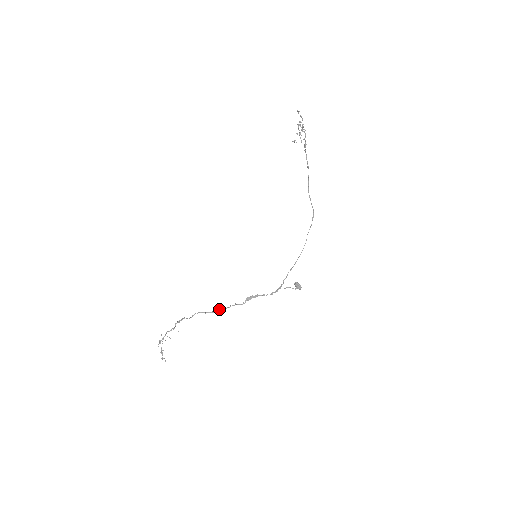
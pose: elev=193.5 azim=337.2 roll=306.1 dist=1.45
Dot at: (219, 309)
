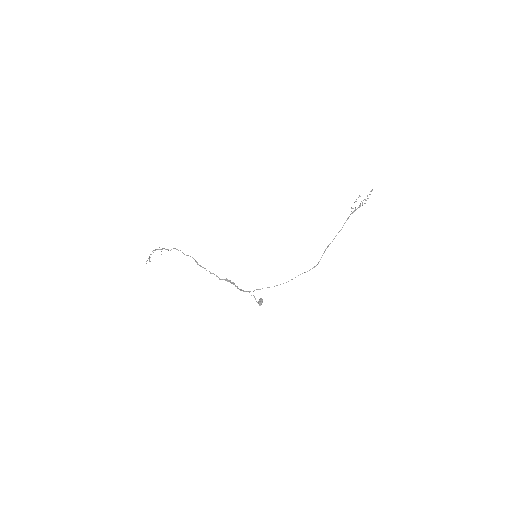
Dot at: (205, 268)
